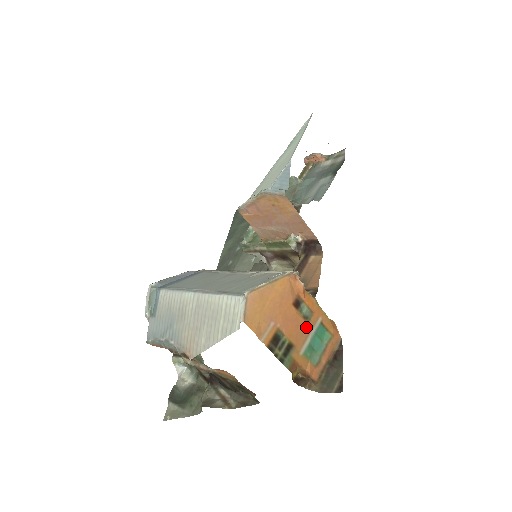
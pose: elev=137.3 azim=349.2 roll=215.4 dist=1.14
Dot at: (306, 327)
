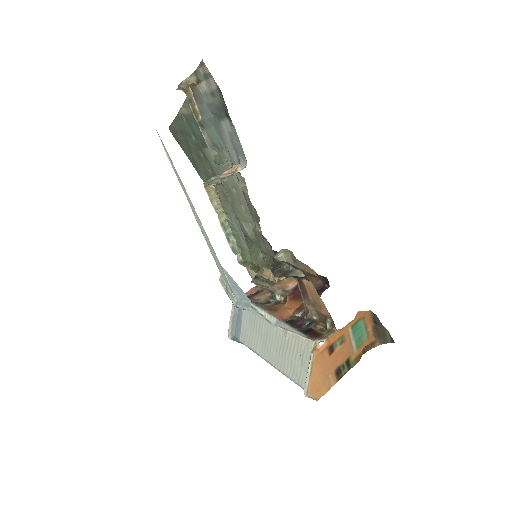
Dot at: (346, 344)
